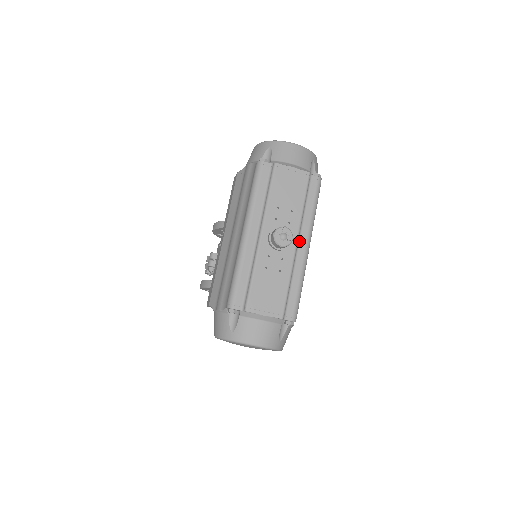
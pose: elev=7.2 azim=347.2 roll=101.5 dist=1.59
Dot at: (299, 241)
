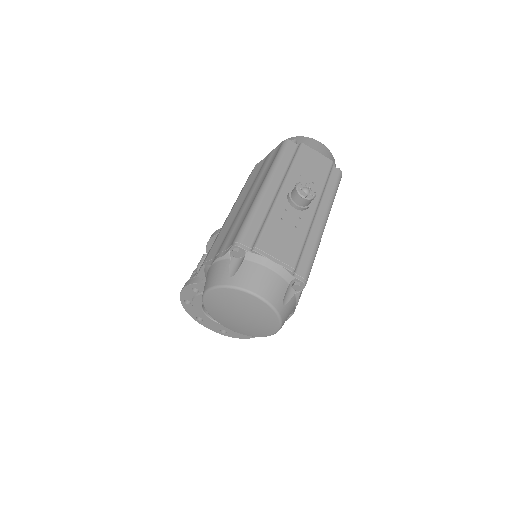
Dot at: (317, 212)
